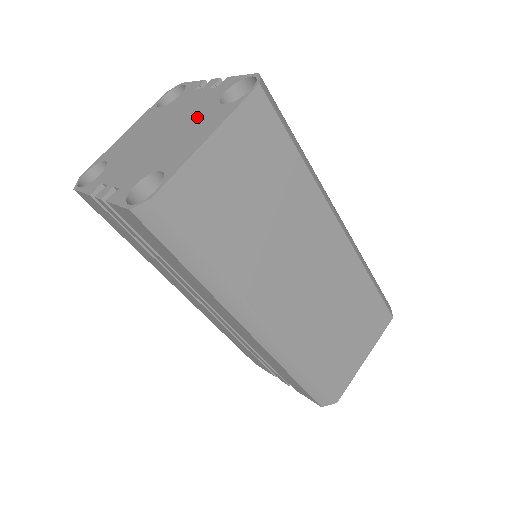
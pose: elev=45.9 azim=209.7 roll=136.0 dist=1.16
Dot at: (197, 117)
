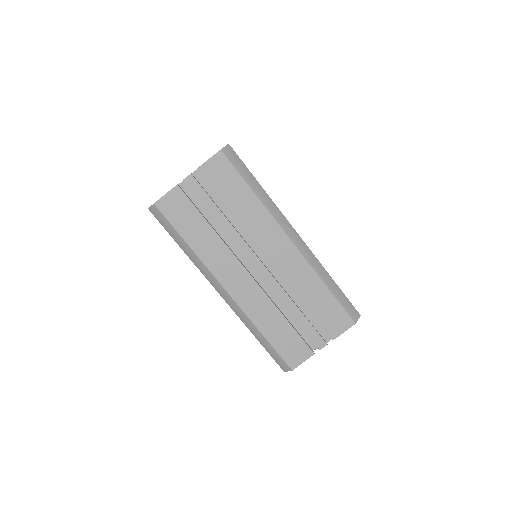
Dot at: occluded
